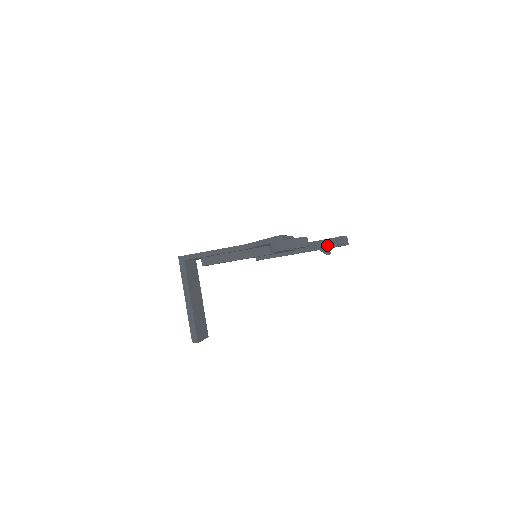
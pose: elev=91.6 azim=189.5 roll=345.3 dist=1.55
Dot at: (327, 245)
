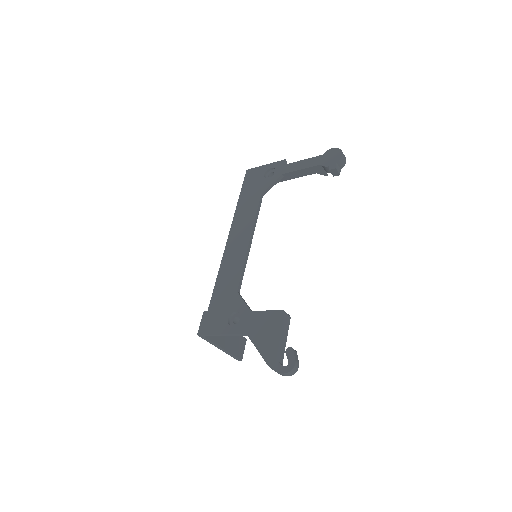
Dot at: (323, 169)
